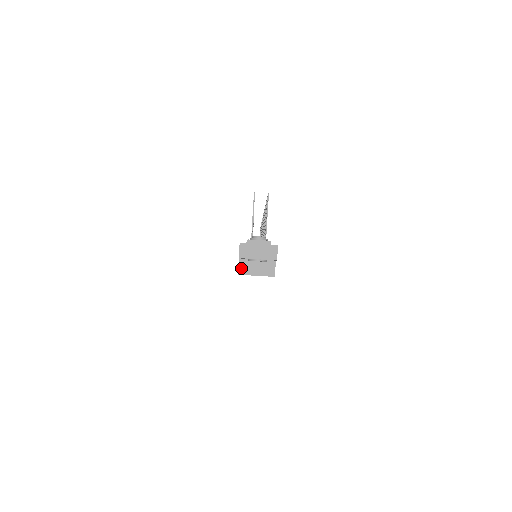
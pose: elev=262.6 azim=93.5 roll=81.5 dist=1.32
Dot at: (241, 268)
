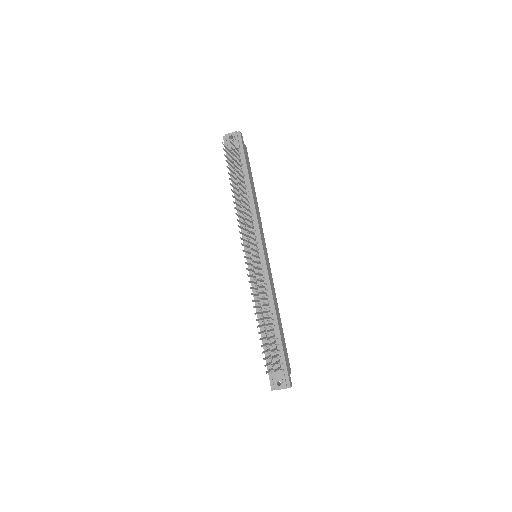
Dot at: occluded
